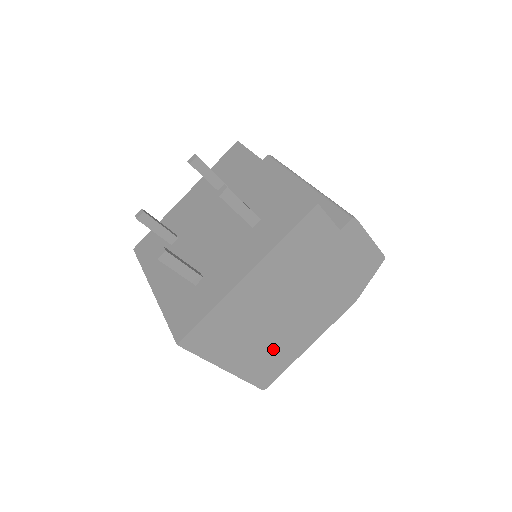
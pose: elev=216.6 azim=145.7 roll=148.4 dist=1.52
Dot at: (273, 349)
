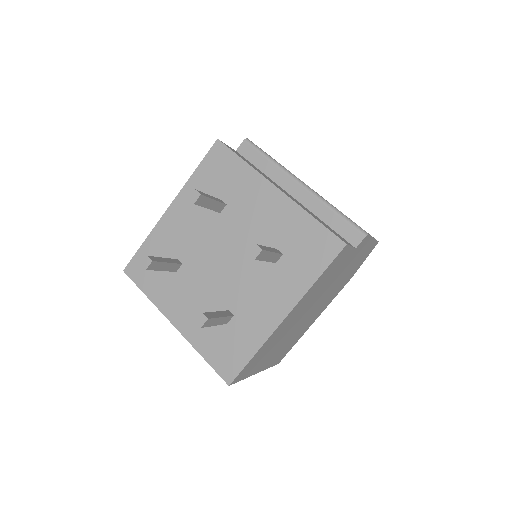
Dot at: (290, 340)
